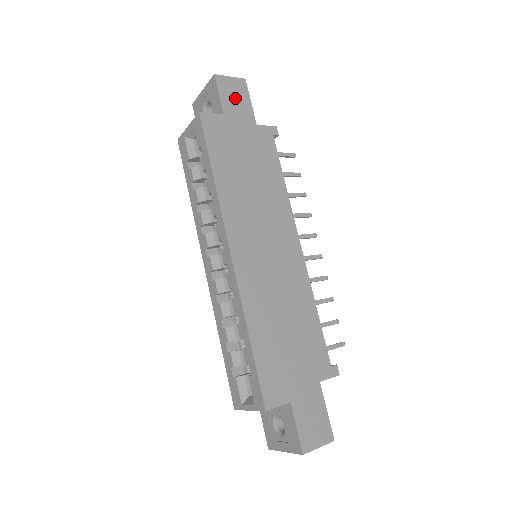
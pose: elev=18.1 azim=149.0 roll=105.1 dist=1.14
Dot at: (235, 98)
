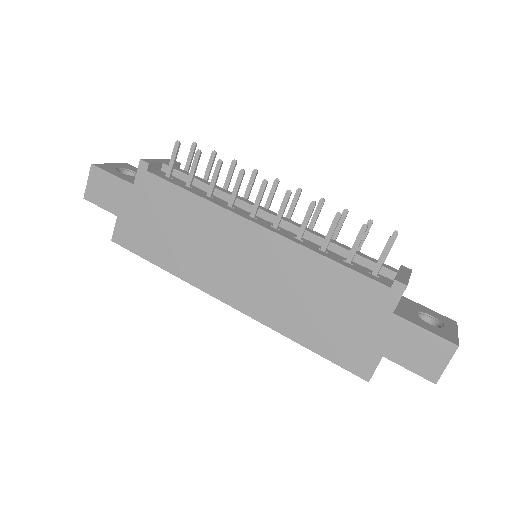
Dot at: (106, 191)
